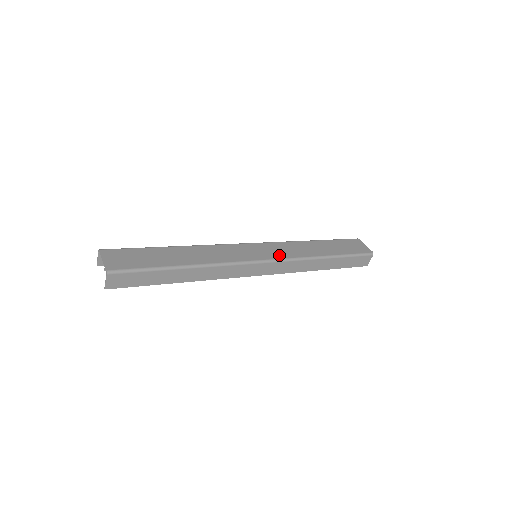
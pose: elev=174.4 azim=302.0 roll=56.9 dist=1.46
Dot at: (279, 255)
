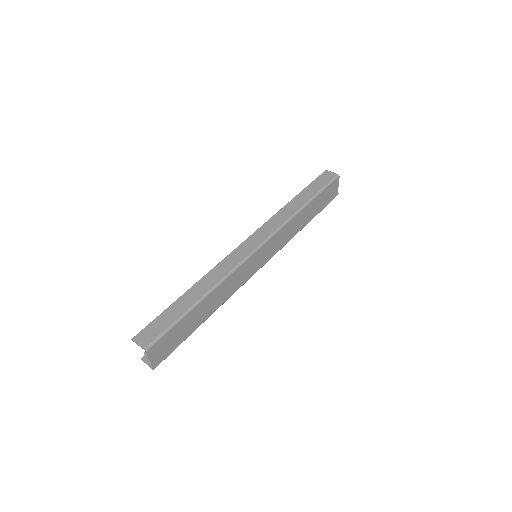
Dot at: (274, 252)
